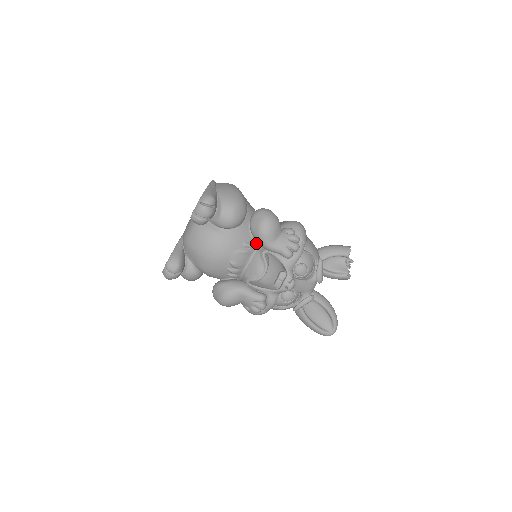
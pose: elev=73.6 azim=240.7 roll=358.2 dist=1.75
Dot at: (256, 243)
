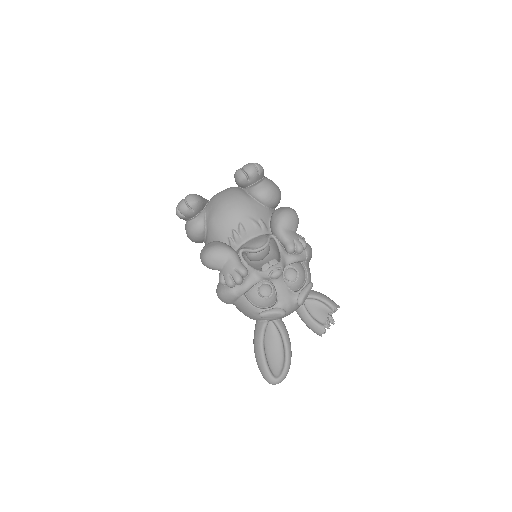
Dot at: (268, 230)
